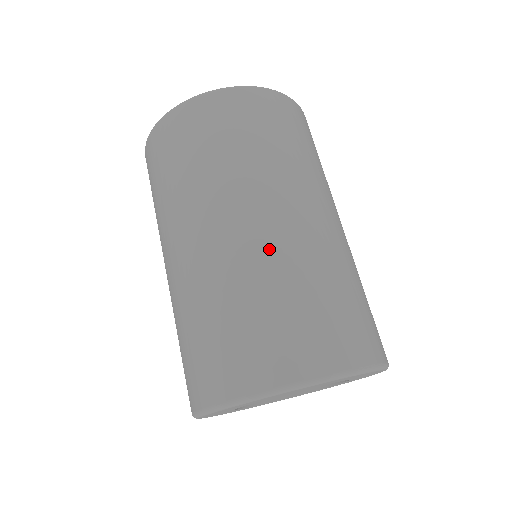
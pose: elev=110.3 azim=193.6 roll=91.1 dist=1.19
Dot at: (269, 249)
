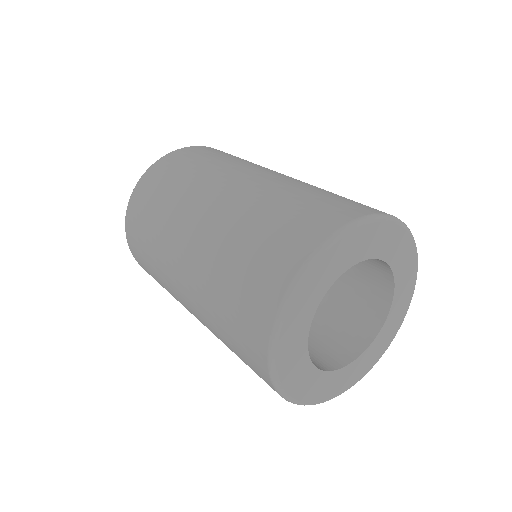
Dot at: occluded
